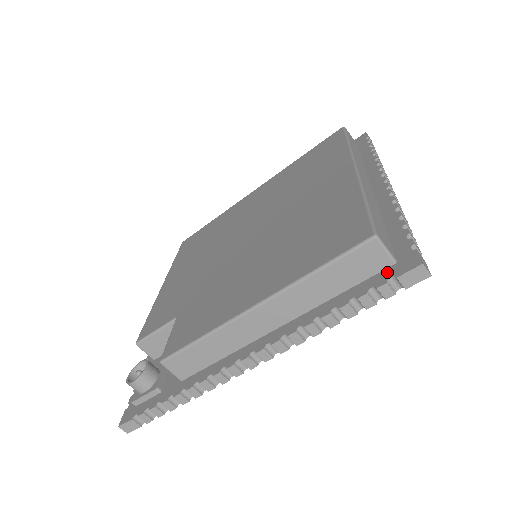
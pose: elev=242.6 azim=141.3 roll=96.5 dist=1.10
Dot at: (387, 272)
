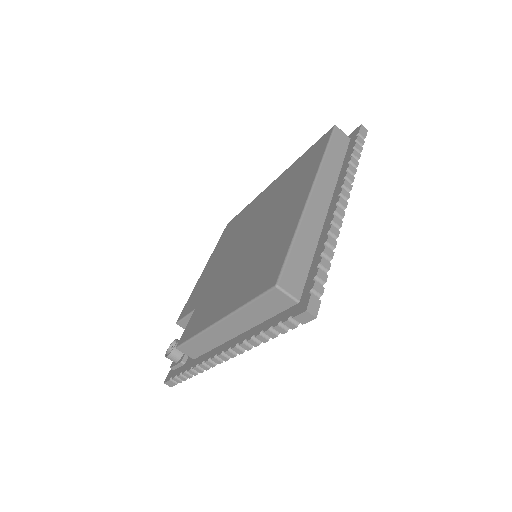
Dot at: (292, 310)
